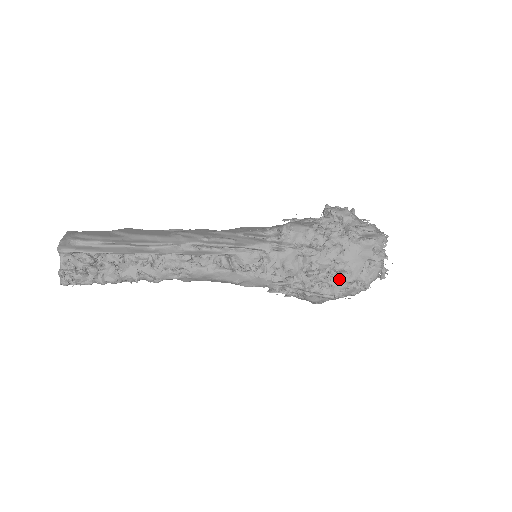
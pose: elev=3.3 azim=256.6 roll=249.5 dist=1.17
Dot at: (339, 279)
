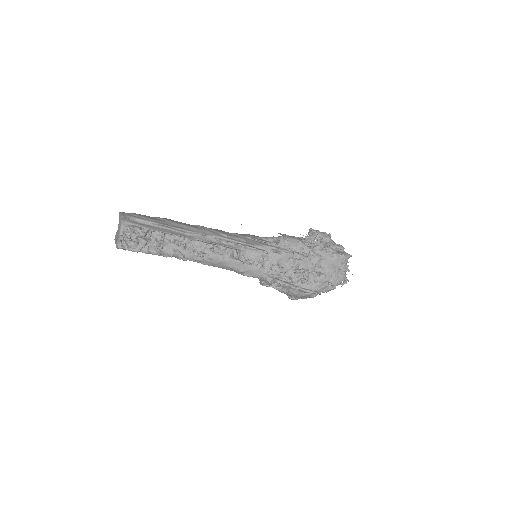
Dot at: (317, 278)
